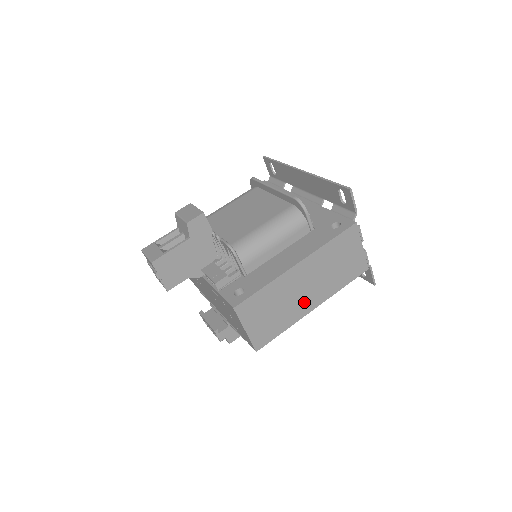
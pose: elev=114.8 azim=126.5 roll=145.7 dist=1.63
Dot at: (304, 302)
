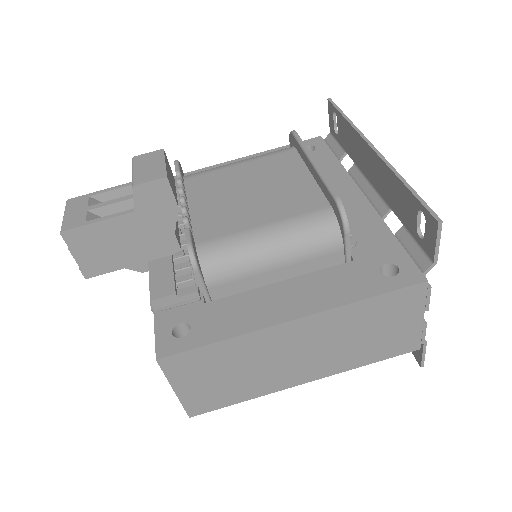
Dot at: (290, 372)
